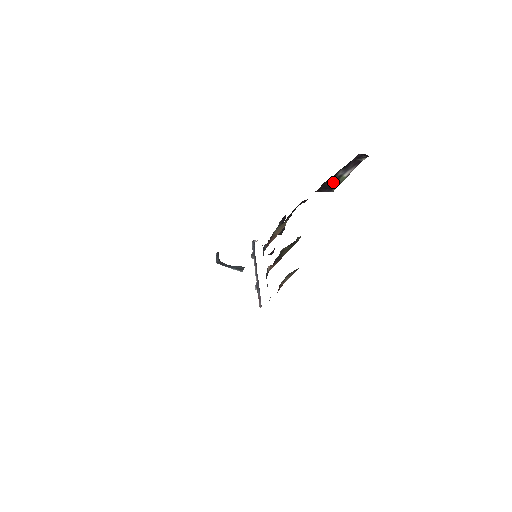
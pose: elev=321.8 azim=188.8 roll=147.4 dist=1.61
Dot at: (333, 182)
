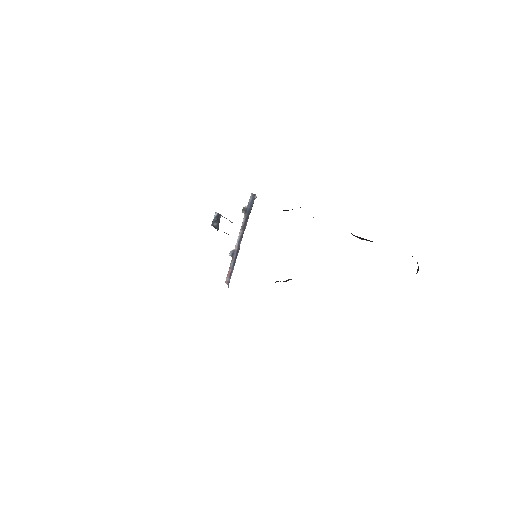
Dot at: occluded
